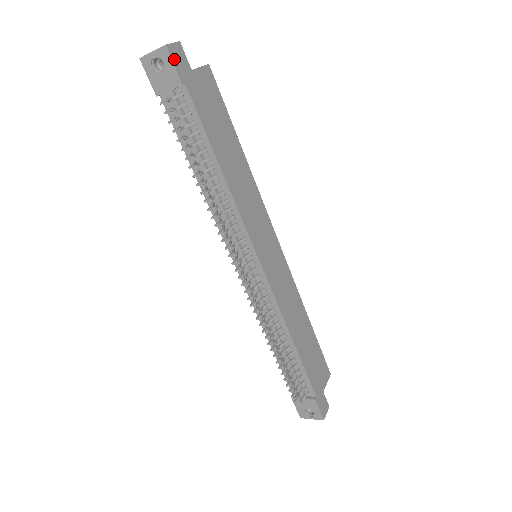
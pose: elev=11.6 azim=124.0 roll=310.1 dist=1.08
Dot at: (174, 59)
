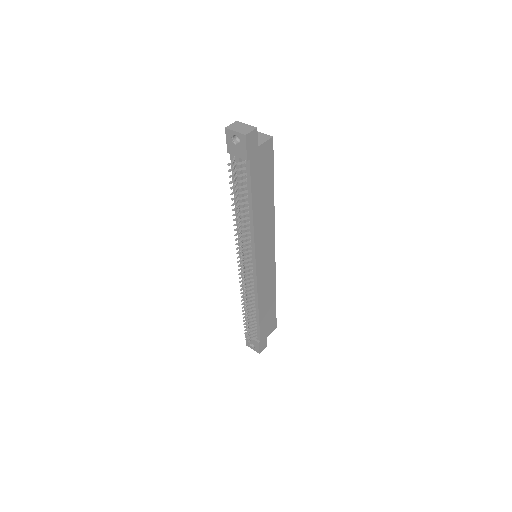
Dot at: (248, 143)
